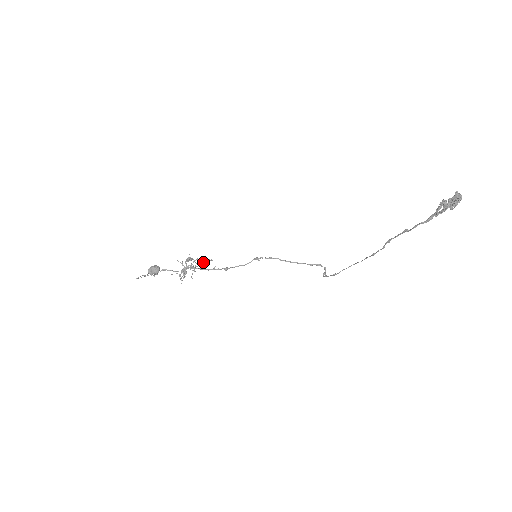
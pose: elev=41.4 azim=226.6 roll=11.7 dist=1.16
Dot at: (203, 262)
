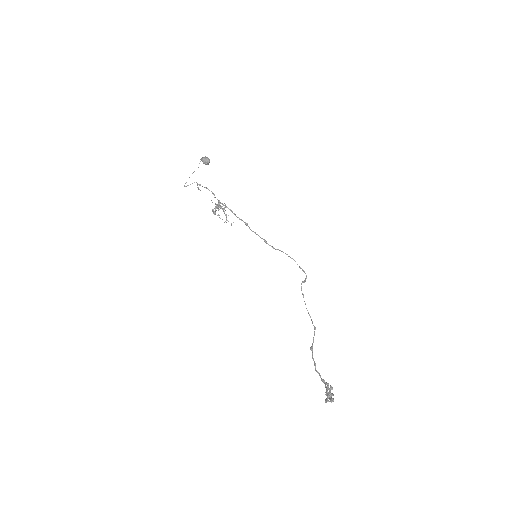
Dot at: occluded
